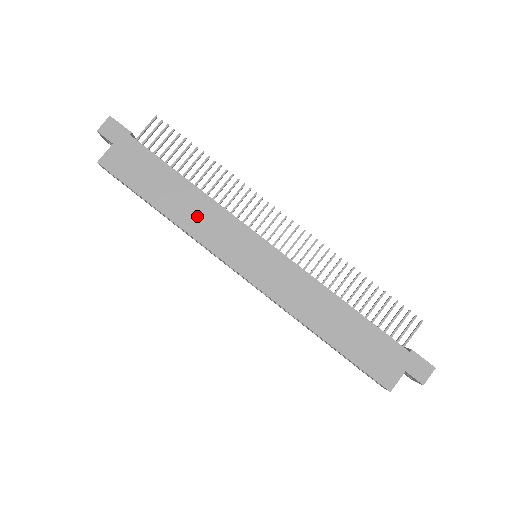
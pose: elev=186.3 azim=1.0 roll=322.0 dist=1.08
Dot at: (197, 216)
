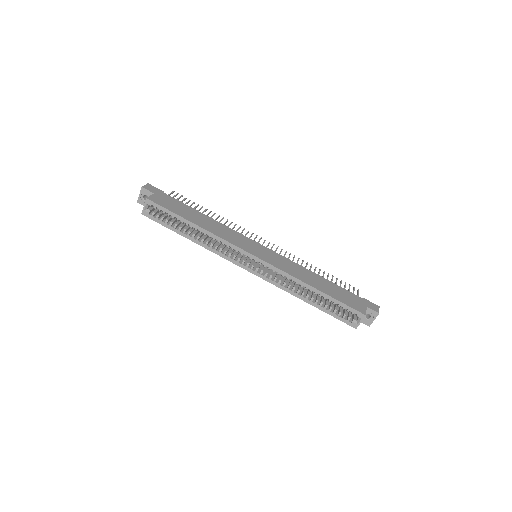
Dot at: (218, 229)
